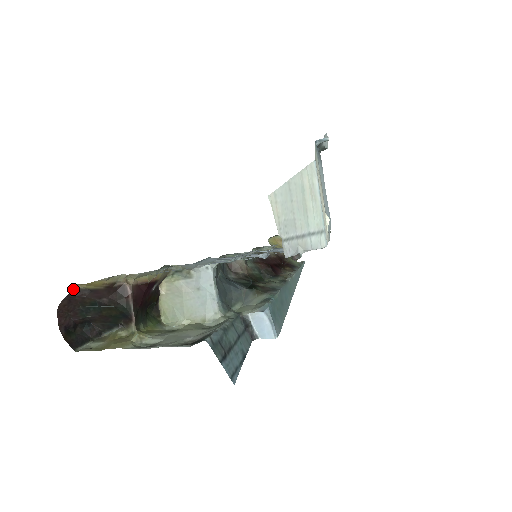
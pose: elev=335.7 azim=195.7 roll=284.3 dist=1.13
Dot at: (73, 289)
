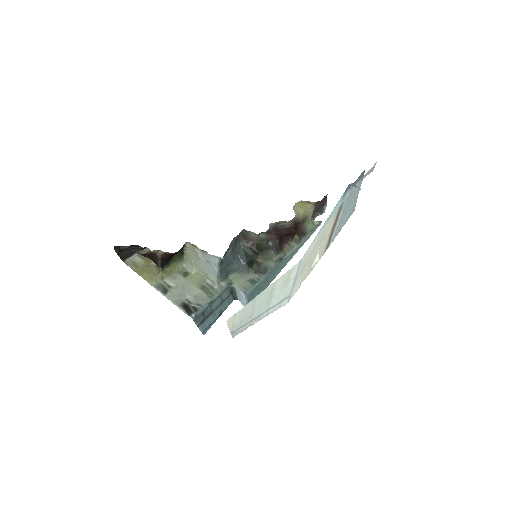
Dot at: (123, 247)
